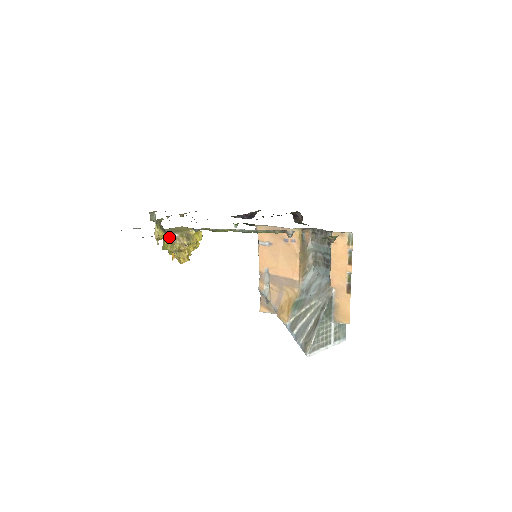
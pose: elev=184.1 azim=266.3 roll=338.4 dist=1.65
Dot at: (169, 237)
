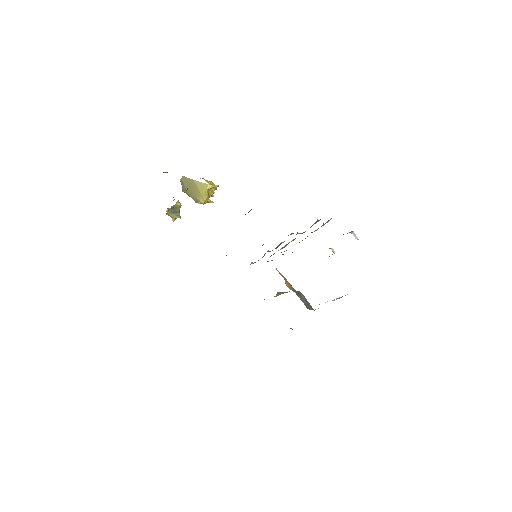
Dot at: occluded
